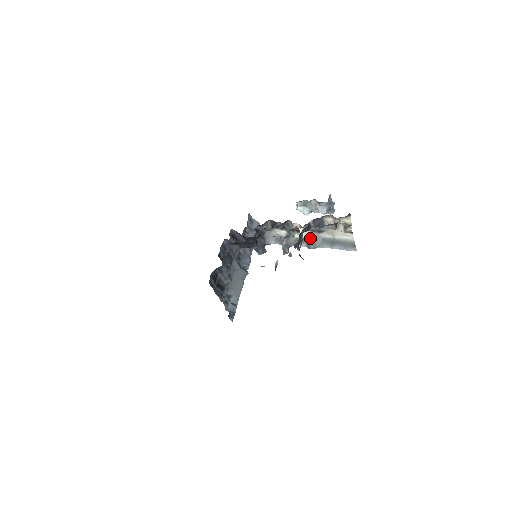
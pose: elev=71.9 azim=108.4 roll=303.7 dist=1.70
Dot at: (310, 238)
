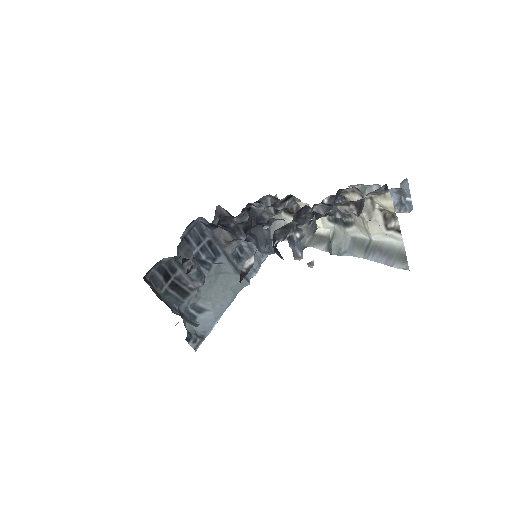
Dot at: (331, 235)
